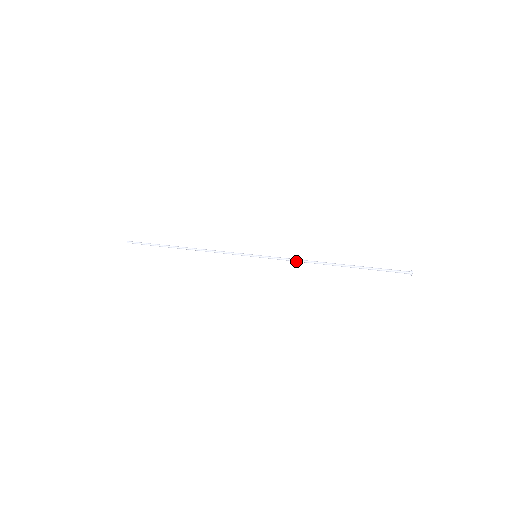
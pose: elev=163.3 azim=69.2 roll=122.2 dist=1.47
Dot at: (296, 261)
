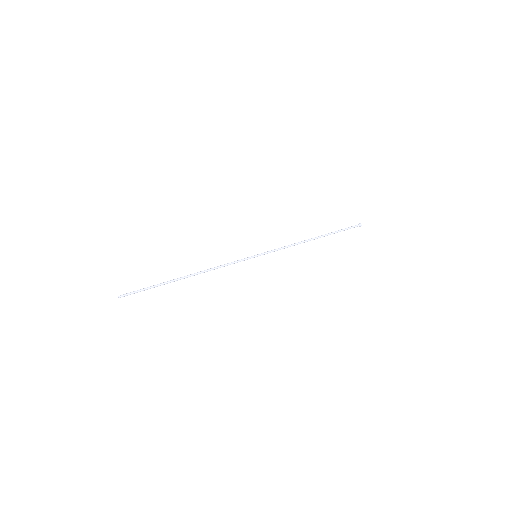
Dot at: occluded
